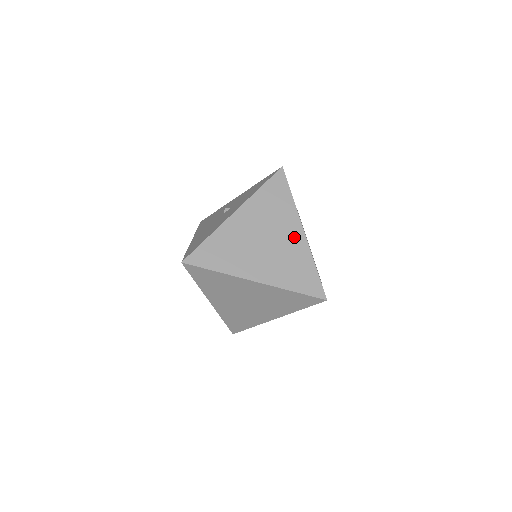
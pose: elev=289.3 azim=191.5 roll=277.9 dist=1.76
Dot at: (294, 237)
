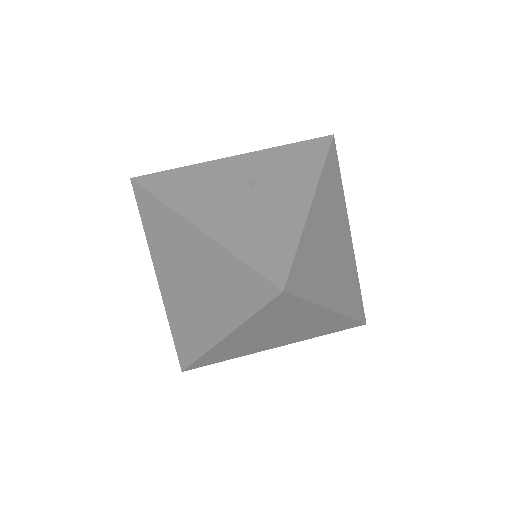
Dot at: (347, 242)
